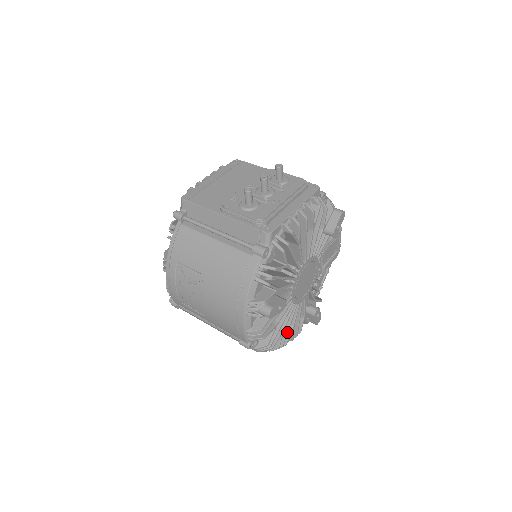
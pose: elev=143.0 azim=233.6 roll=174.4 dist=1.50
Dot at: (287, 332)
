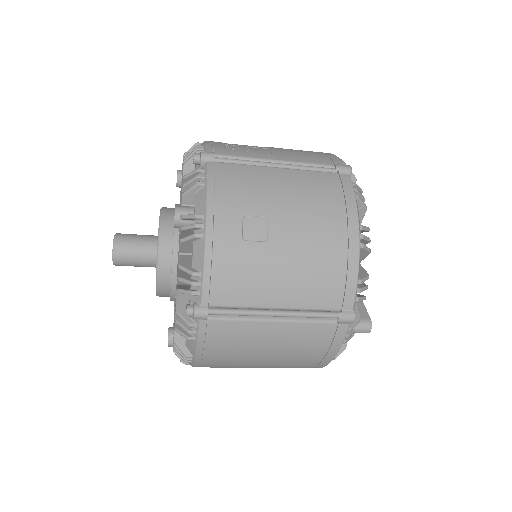
Dot at: occluded
